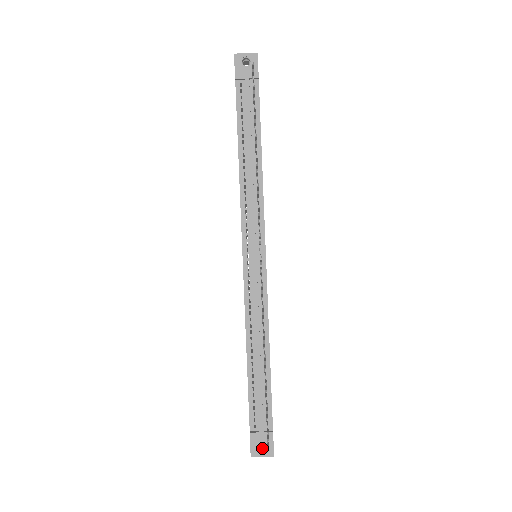
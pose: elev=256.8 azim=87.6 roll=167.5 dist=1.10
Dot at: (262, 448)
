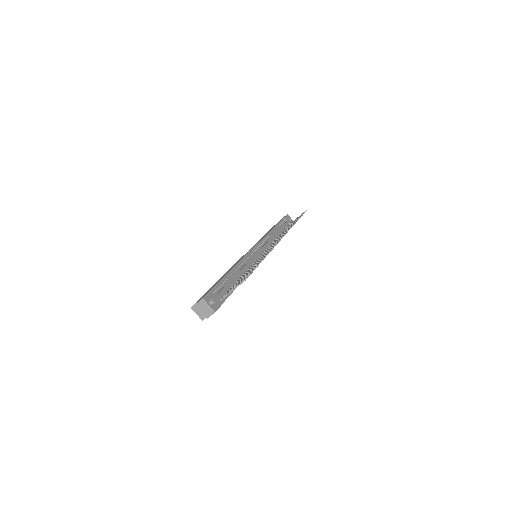
Dot at: (207, 306)
